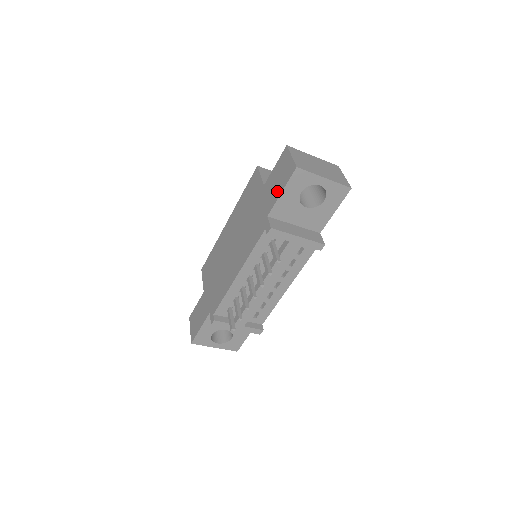
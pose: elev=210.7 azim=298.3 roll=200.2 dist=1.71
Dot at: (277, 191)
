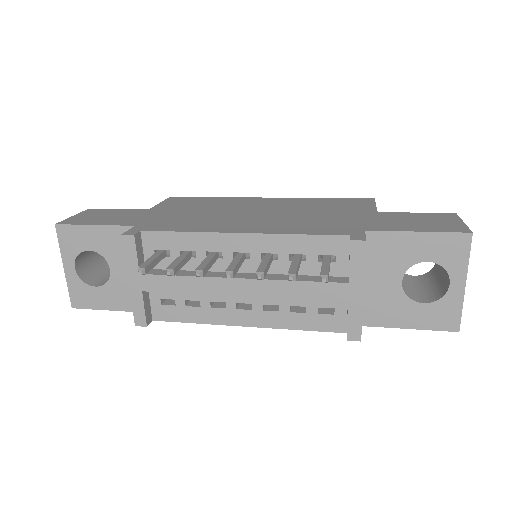
Dot at: (408, 226)
